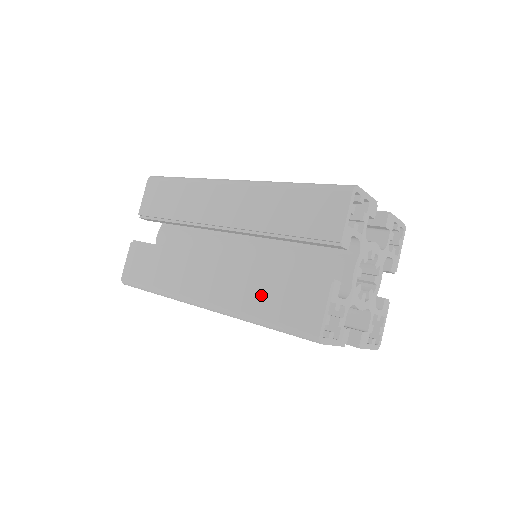
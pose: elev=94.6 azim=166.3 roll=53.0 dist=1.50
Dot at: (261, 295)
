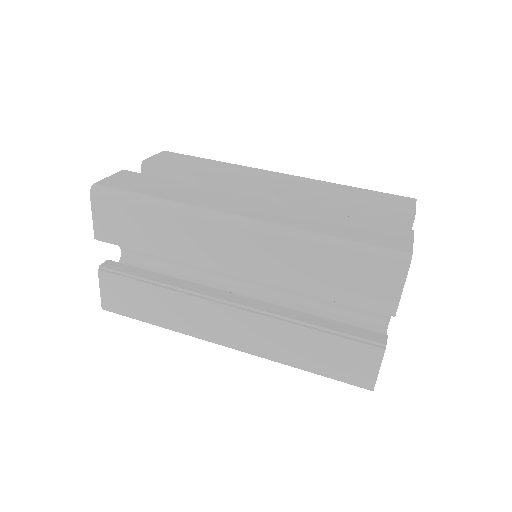
Dot at: (329, 224)
